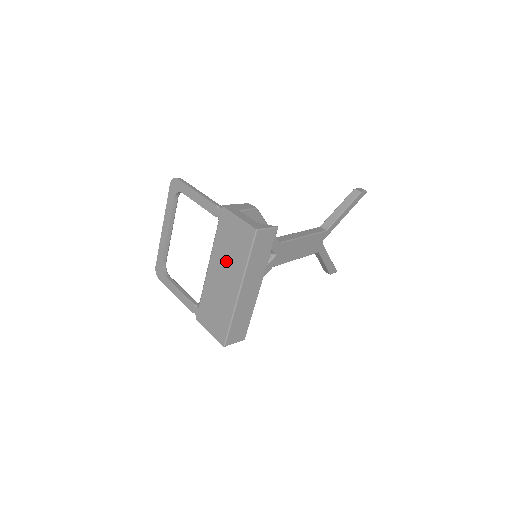
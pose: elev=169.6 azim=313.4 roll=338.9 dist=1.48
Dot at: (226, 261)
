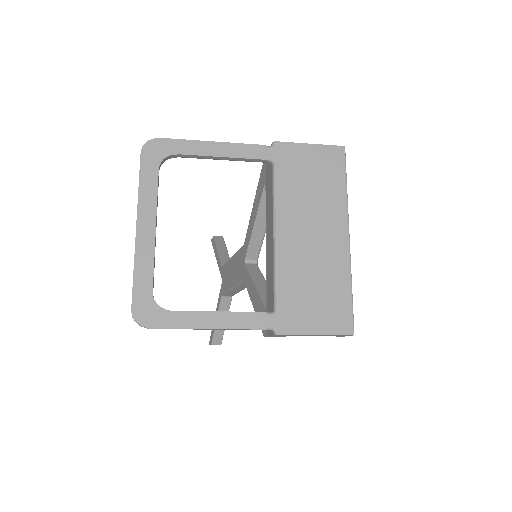
Dot at: (310, 207)
